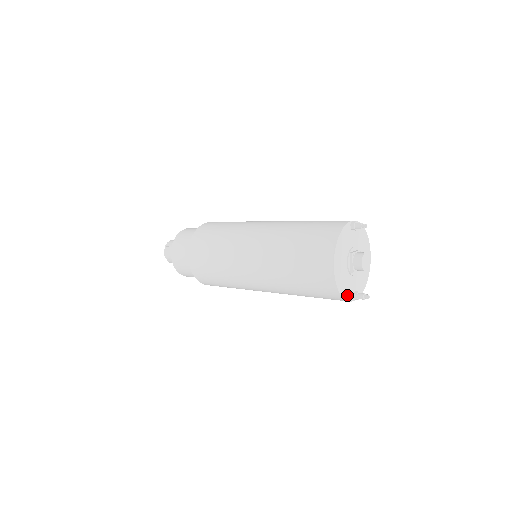
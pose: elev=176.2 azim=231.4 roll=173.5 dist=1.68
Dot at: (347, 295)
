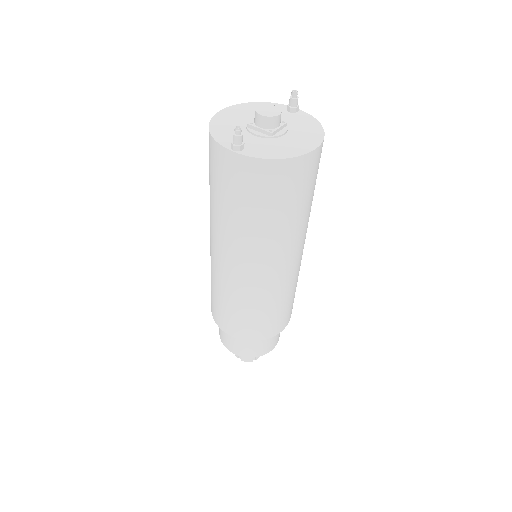
Dot at: (222, 138)
